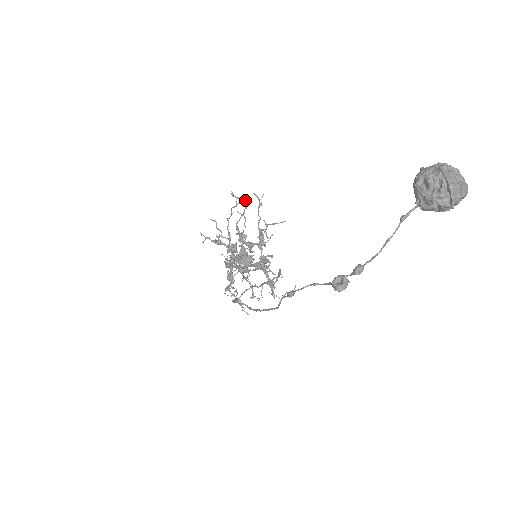
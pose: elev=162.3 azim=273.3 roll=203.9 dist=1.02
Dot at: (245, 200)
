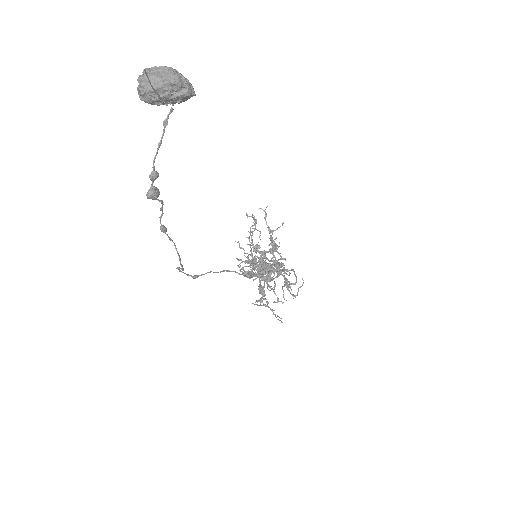
Dot at: occluded
